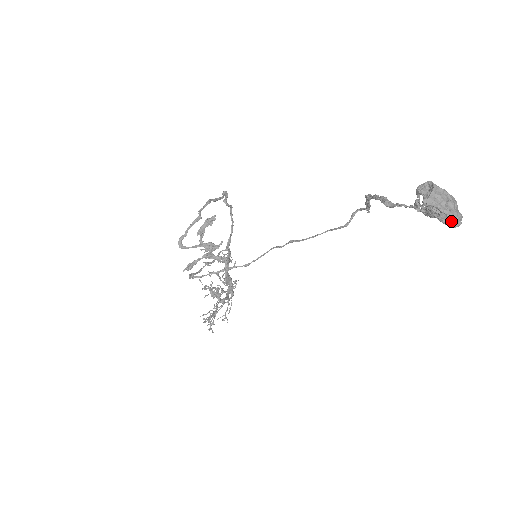
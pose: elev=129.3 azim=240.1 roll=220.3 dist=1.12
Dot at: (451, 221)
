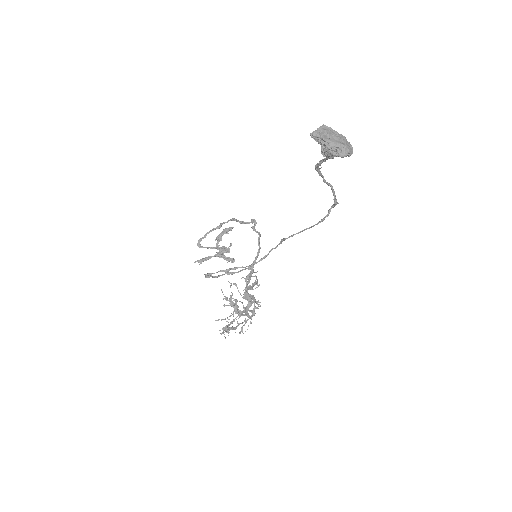
Dot at: (336, 151)
